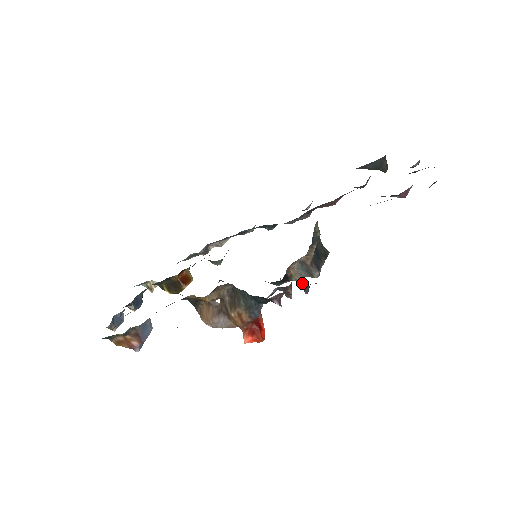
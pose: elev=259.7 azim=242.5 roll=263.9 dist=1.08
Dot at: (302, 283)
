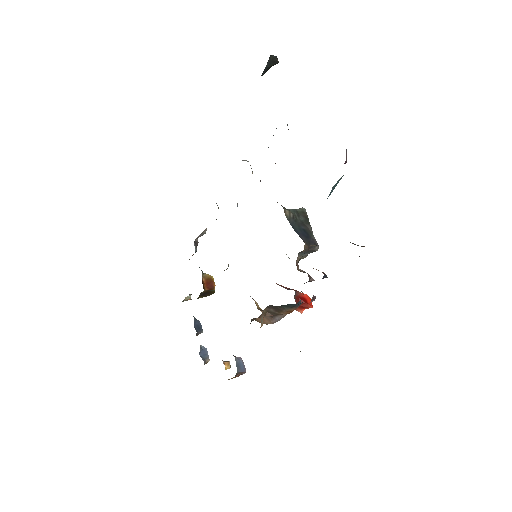
Dot at: occluded
